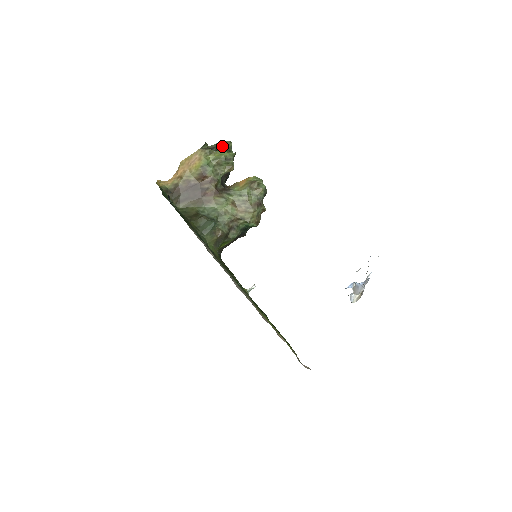
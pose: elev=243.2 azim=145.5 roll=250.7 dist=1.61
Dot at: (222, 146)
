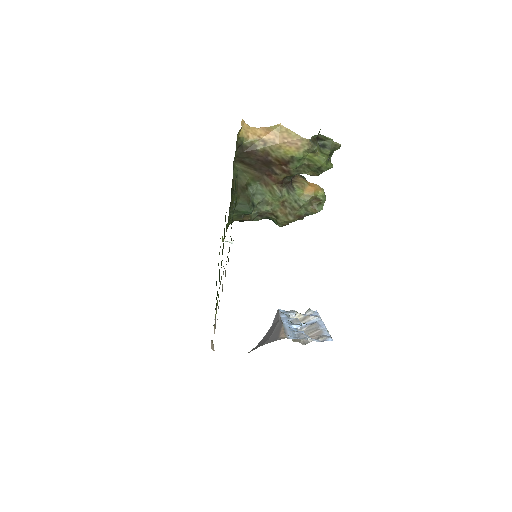
Dot at: (329, 146)
